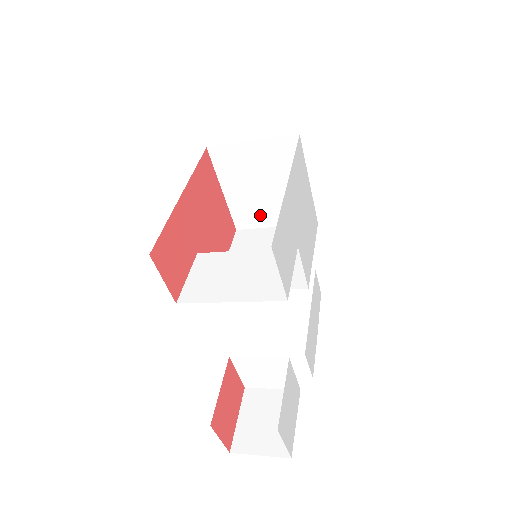
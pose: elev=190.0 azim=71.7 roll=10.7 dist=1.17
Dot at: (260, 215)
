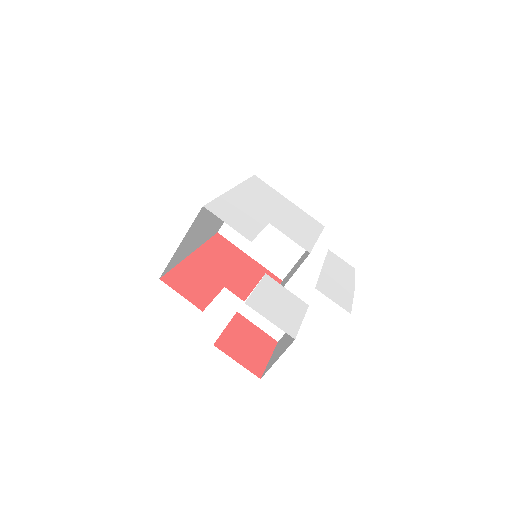
Dot at: (285, 254)
